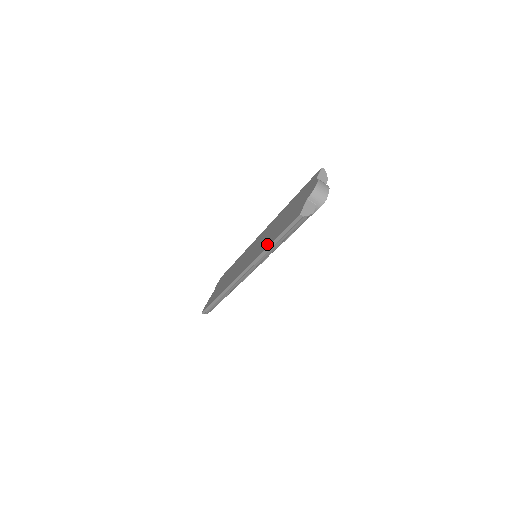
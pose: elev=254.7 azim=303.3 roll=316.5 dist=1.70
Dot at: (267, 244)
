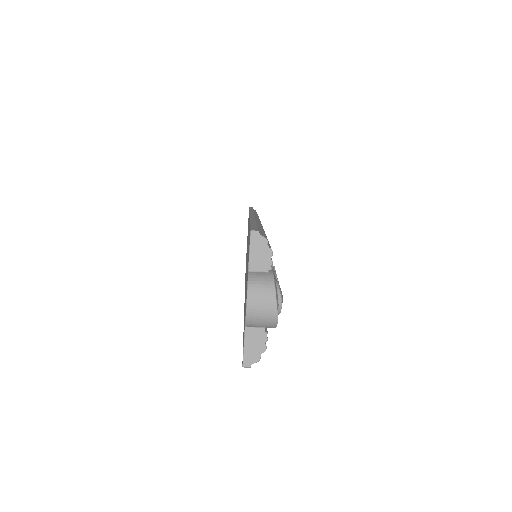
Dot at: occluded
